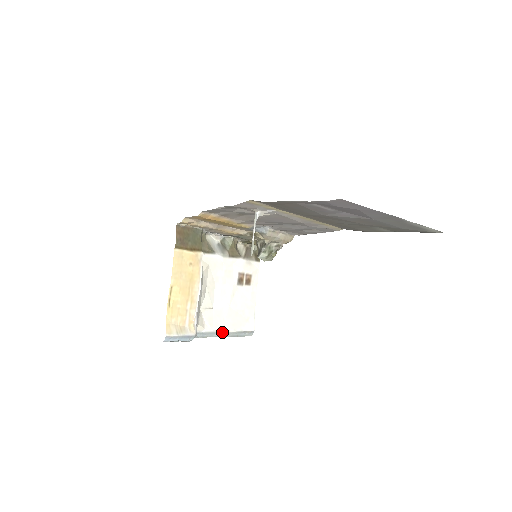
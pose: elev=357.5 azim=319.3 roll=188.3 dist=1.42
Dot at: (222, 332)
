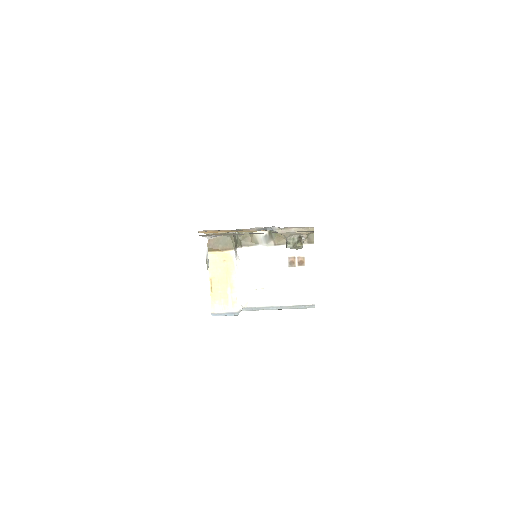
Dot at: (277, 306)
